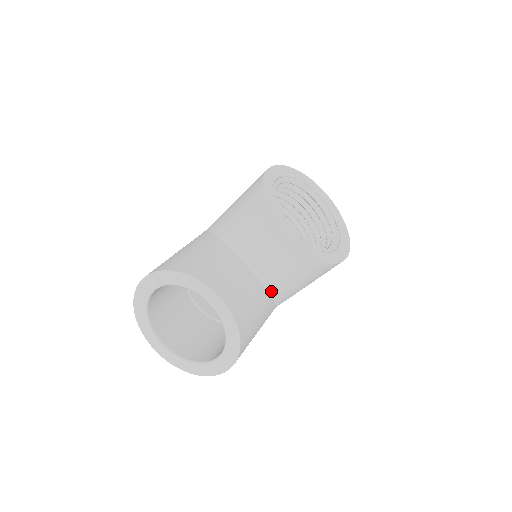
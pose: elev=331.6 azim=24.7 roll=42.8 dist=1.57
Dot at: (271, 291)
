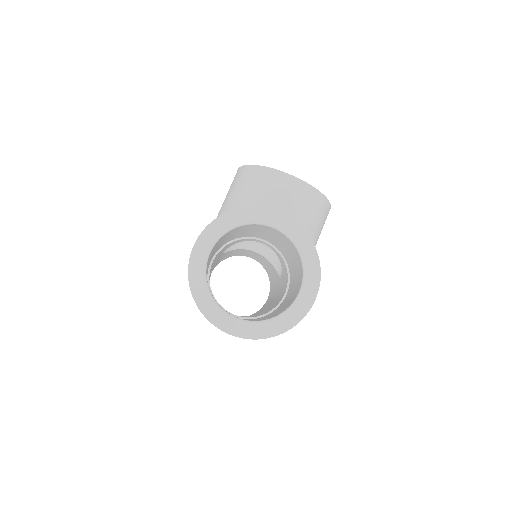
Dot at: occluded
